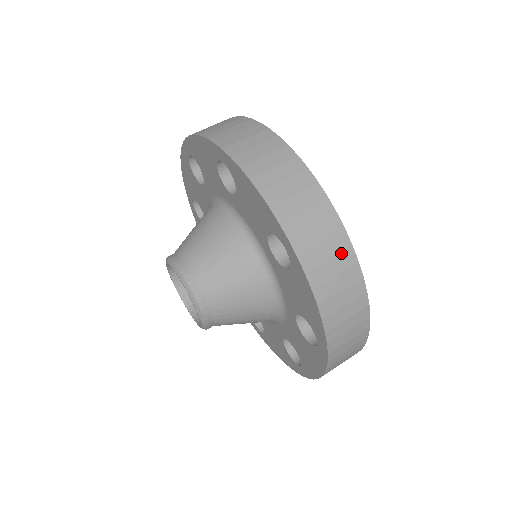
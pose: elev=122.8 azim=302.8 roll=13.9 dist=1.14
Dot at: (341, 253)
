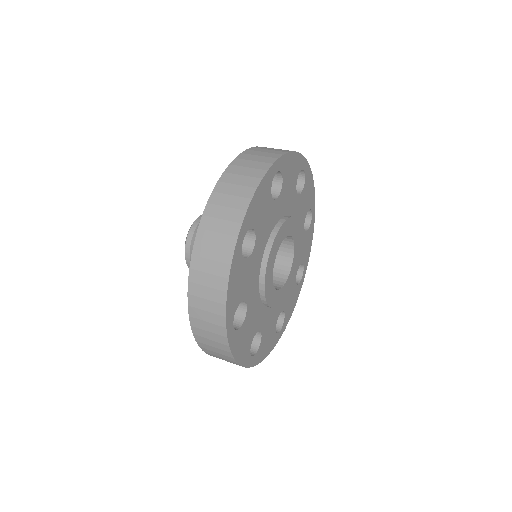
Dot at: (258, 169)
